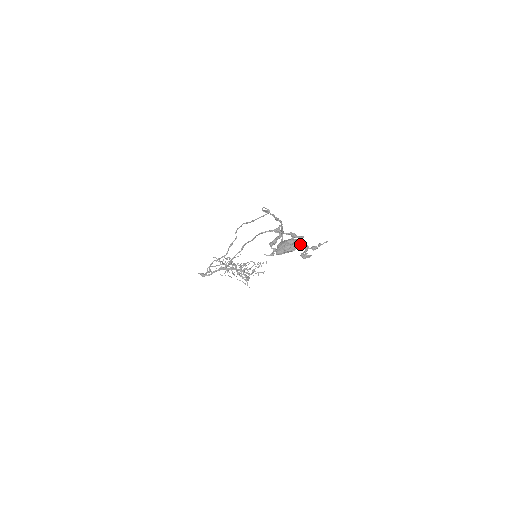
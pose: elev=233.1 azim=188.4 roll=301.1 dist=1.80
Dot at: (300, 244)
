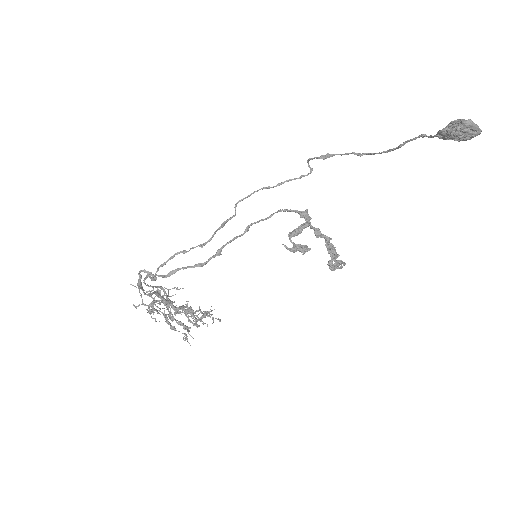
Dot at: (328, 246)
